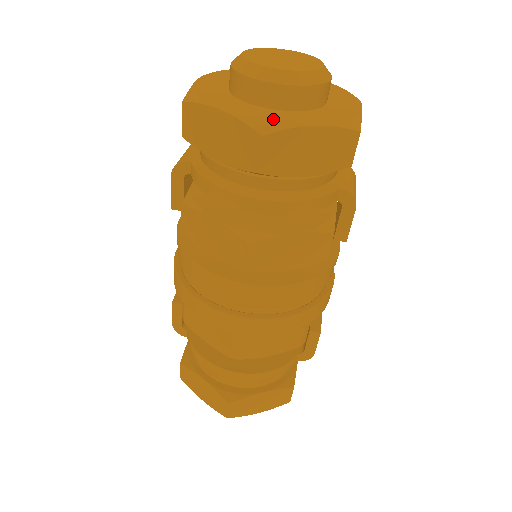
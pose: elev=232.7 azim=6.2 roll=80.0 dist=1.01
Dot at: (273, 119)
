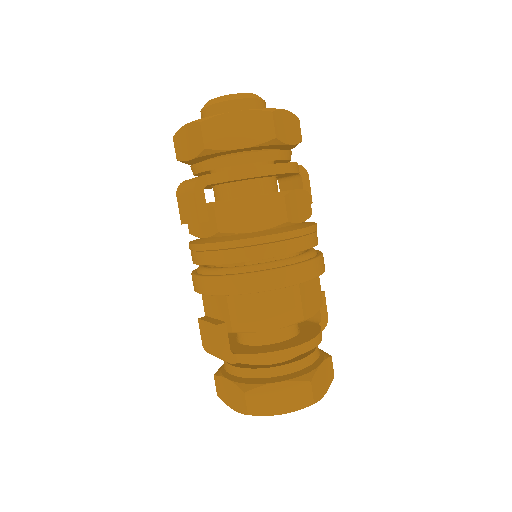
Dot at: occluded
